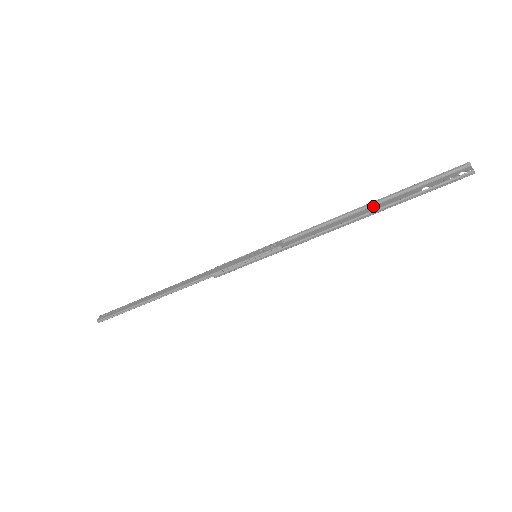
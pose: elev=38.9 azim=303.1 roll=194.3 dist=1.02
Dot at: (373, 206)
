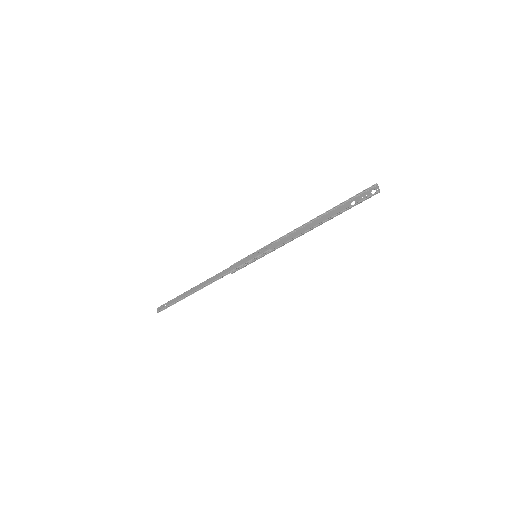
Dot at: (324, 216)
